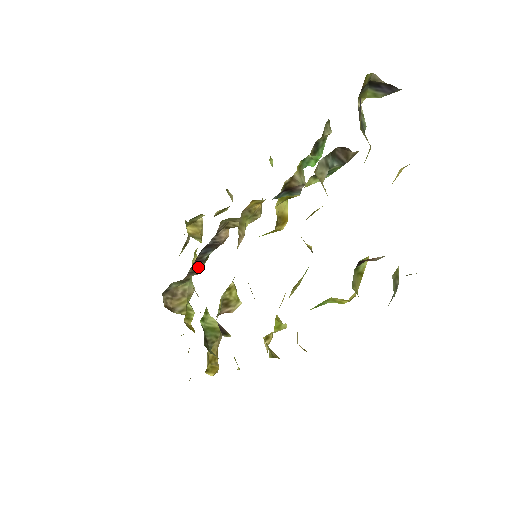
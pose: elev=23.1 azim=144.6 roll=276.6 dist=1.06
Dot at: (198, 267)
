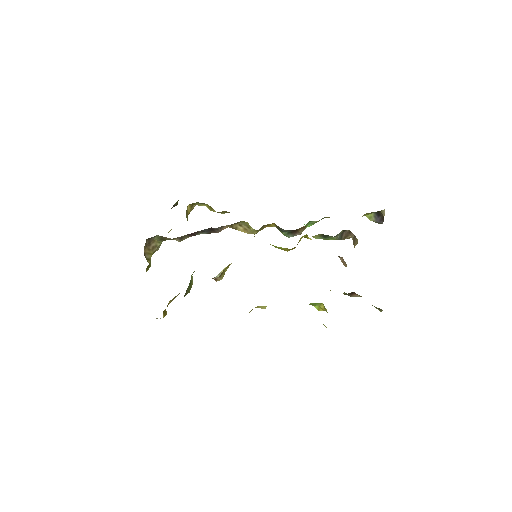
Dot at: (187, 237)
